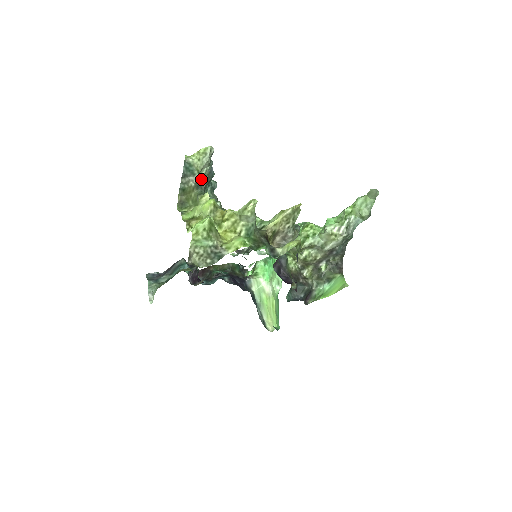
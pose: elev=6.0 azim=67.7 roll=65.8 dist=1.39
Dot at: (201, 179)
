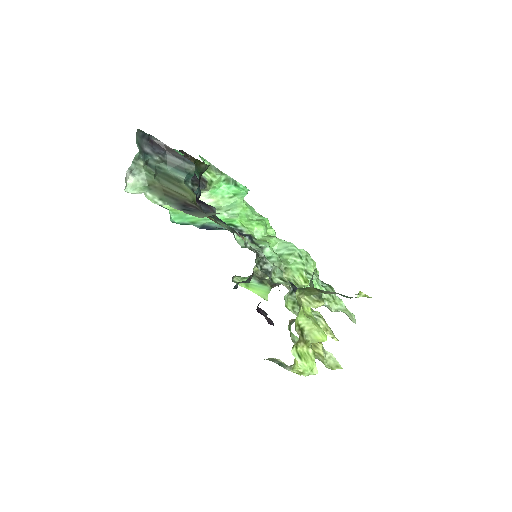
Dot at: occluded
